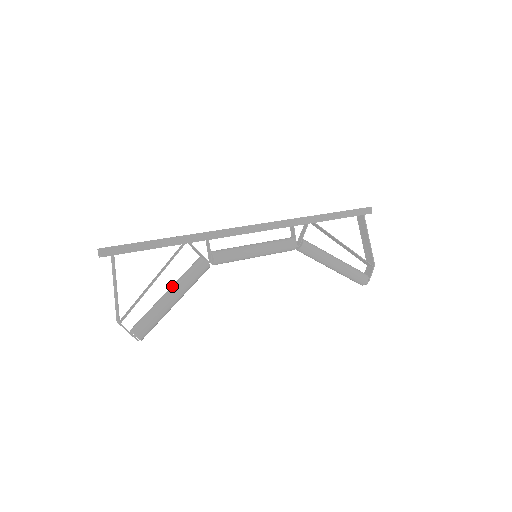
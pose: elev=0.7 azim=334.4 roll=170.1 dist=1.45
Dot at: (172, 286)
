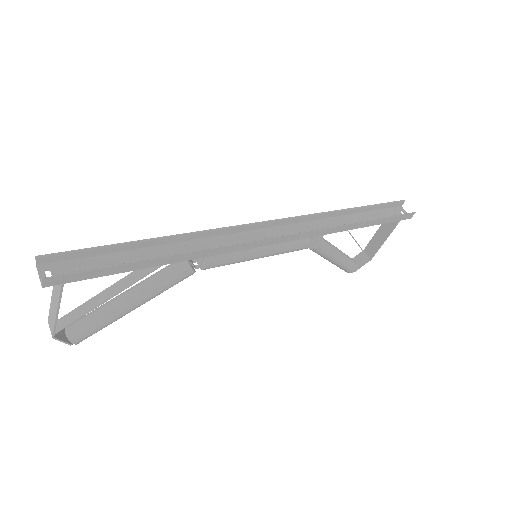
Dot at: (136, 292)
